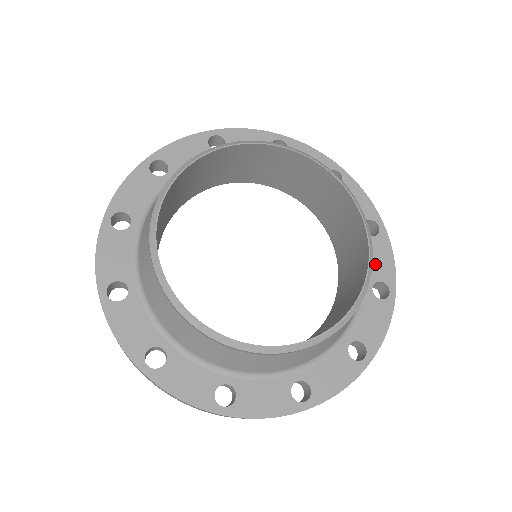
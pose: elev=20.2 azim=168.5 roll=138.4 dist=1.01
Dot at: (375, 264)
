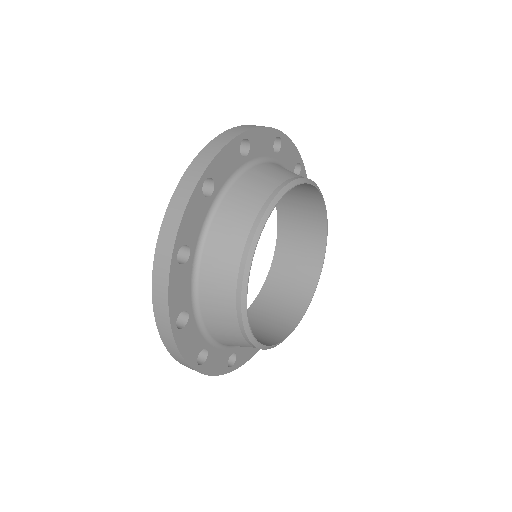
Dot at: occluded
